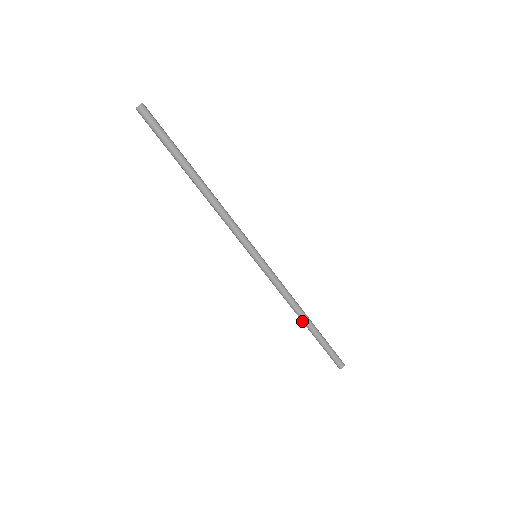
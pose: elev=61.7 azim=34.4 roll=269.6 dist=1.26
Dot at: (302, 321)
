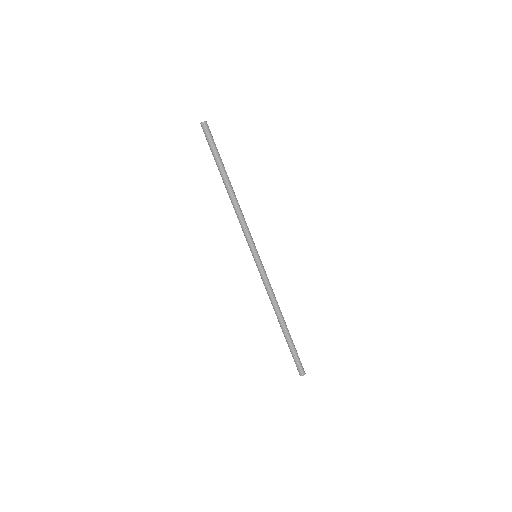
Dot at: (279, 322)
